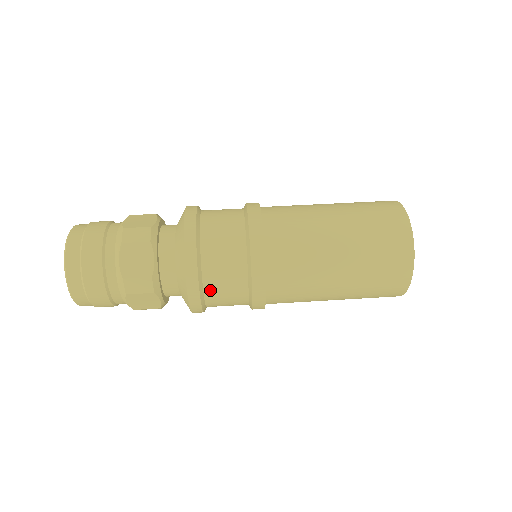
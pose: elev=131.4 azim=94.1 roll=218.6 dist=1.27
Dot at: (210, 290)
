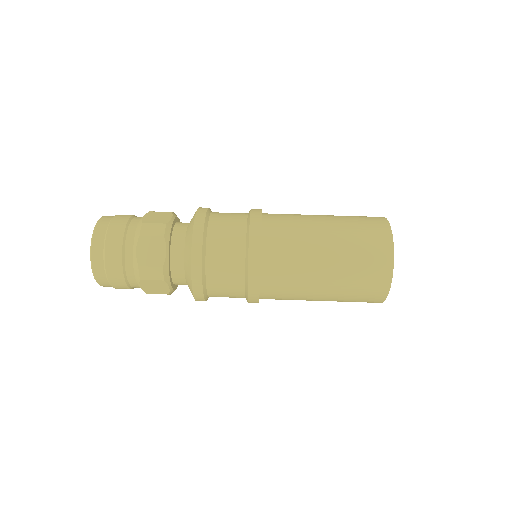
Dot at: (212, 282)
